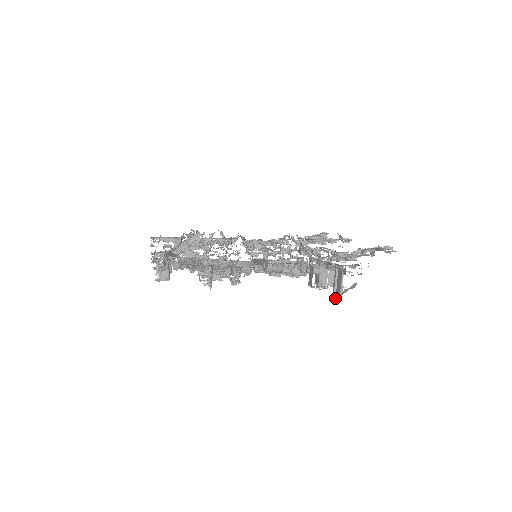
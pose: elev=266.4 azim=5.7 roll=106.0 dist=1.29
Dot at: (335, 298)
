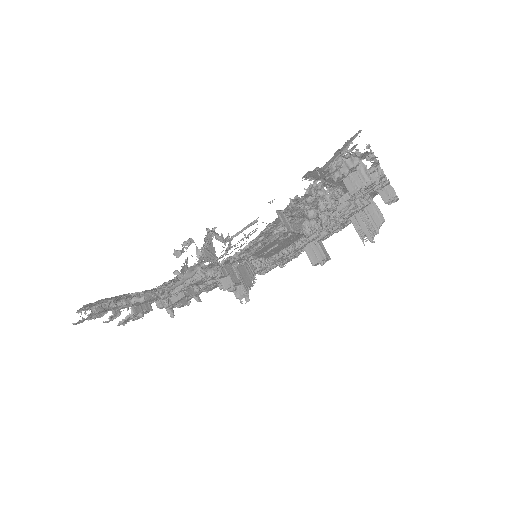
Dot at: (377, 233)
